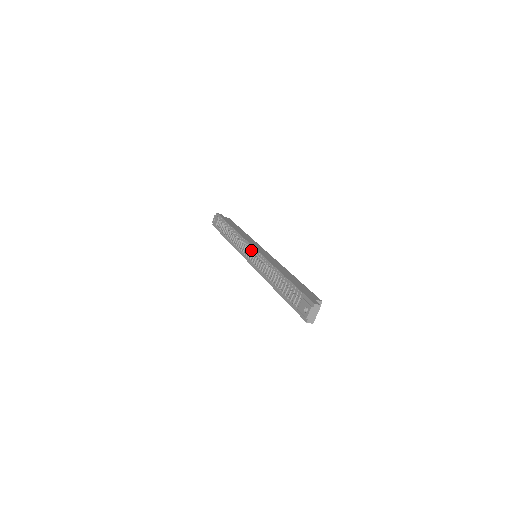
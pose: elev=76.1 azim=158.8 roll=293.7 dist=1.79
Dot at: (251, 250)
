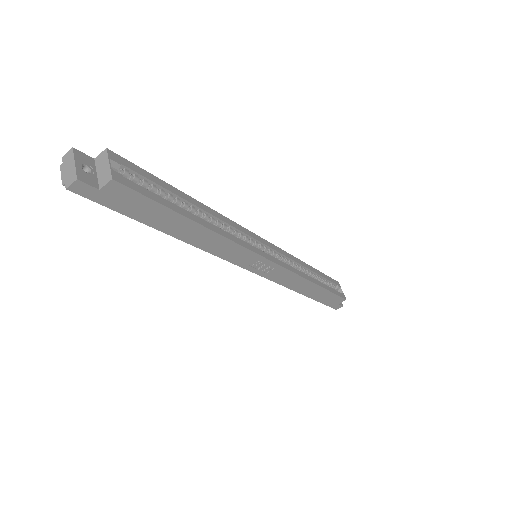
Dot at: occluded
